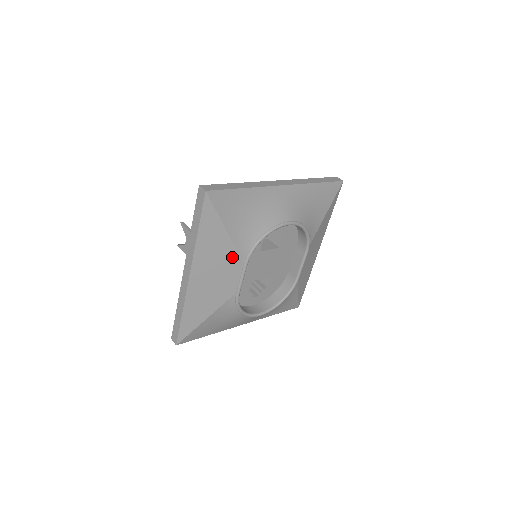
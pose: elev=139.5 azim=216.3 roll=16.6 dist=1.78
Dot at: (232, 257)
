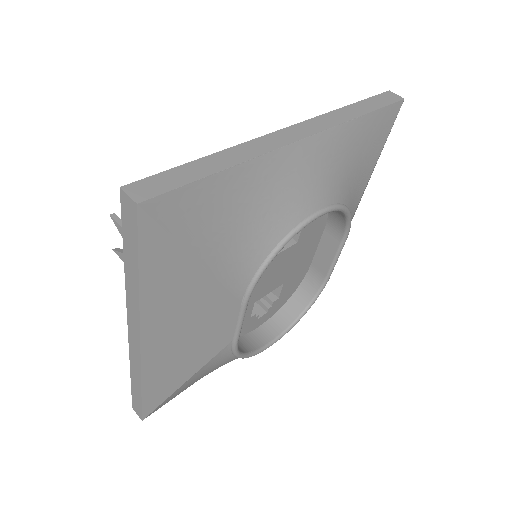
Dot at: (217, 299)
